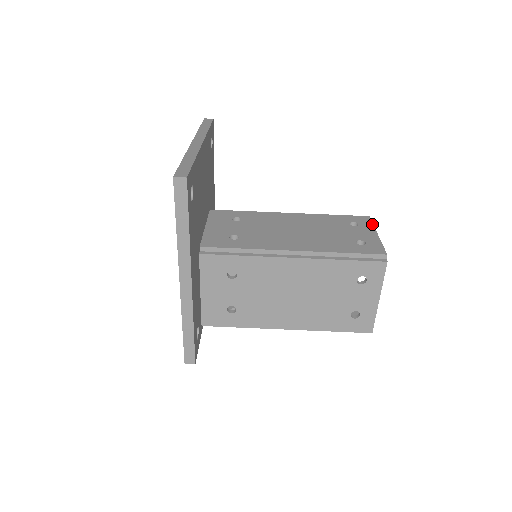
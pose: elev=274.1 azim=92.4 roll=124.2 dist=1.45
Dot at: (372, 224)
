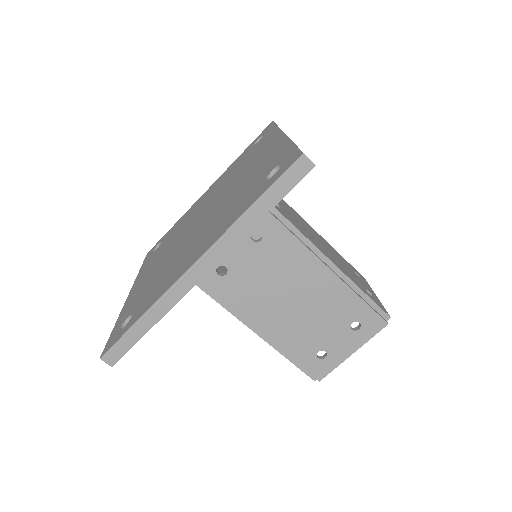
Dot at: (370, 338)
